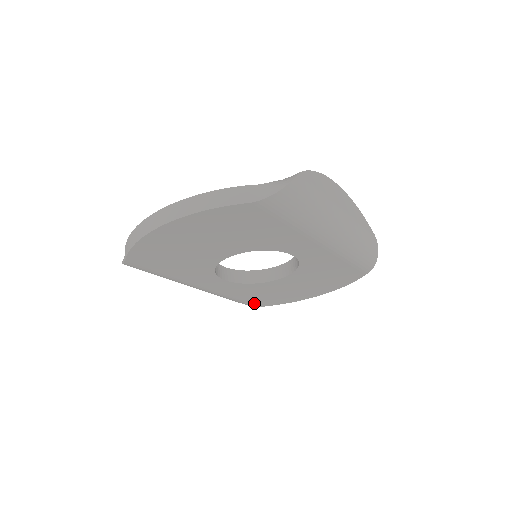
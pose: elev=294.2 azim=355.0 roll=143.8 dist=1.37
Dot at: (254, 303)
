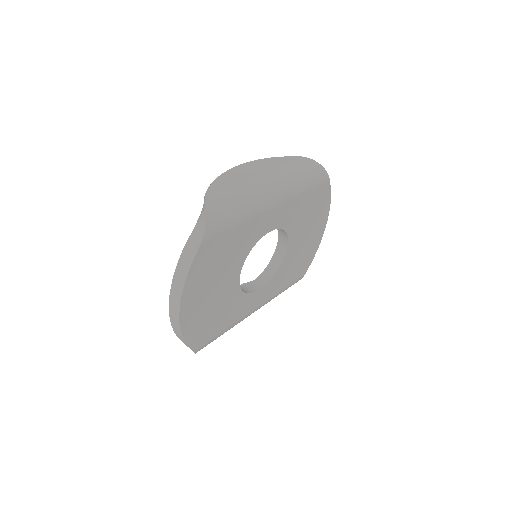
Dot at: (299, 276)
